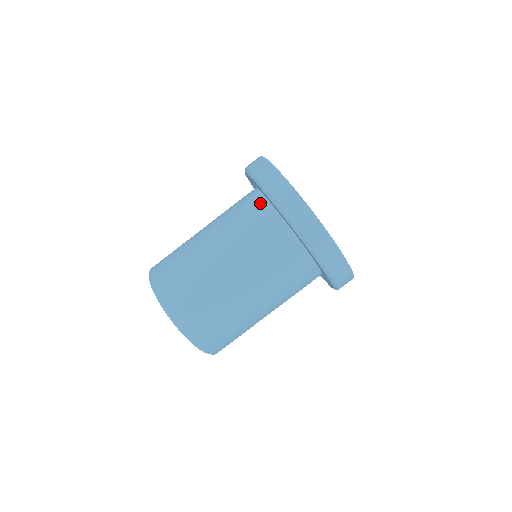
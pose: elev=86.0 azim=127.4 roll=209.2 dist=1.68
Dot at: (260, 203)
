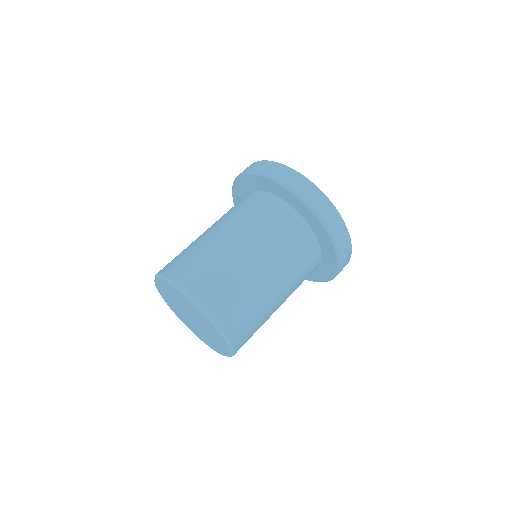
Dot at: (283, 208)
